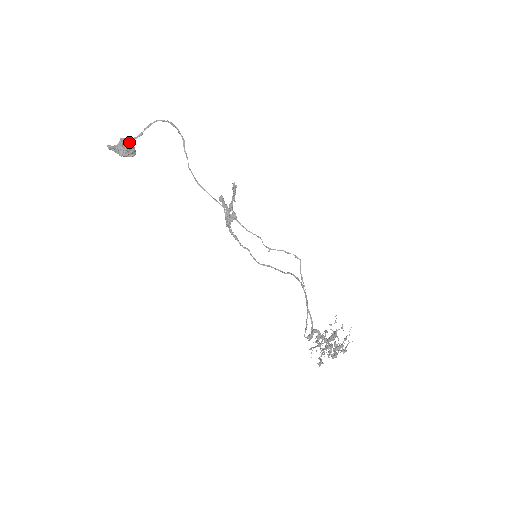
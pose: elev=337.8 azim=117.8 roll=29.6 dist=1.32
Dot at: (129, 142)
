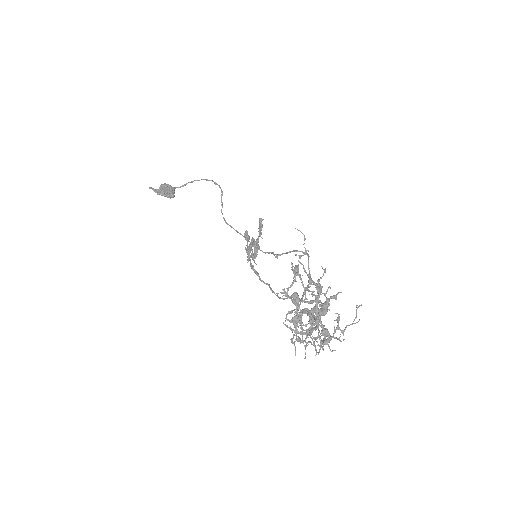
Dot at: (169, 186)
